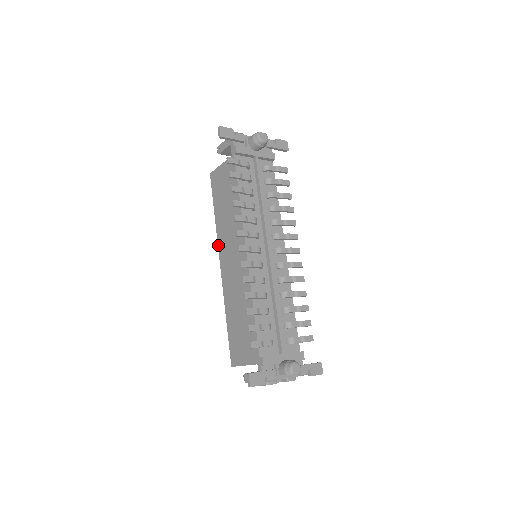
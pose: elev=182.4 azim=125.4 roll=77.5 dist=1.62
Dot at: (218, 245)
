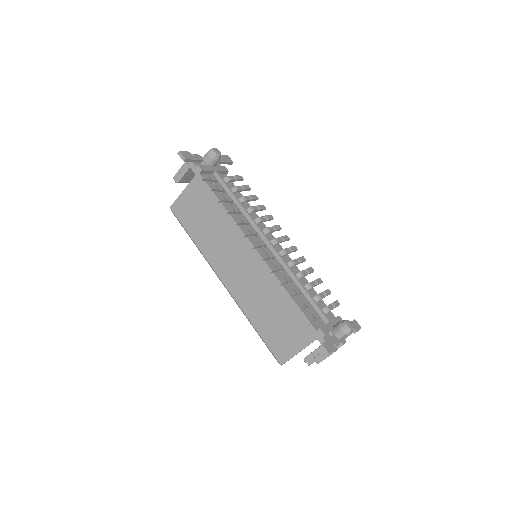
Dot at: (211, 265)
